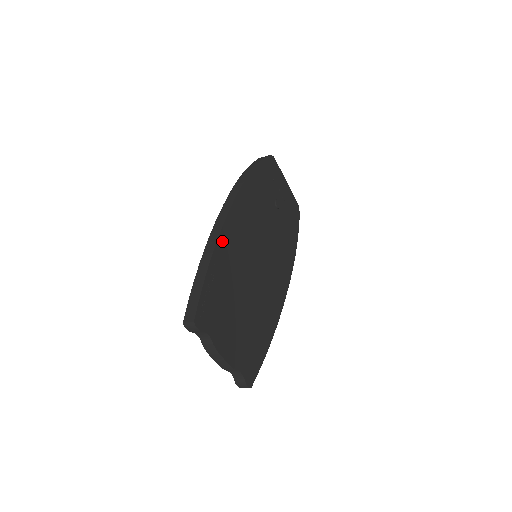
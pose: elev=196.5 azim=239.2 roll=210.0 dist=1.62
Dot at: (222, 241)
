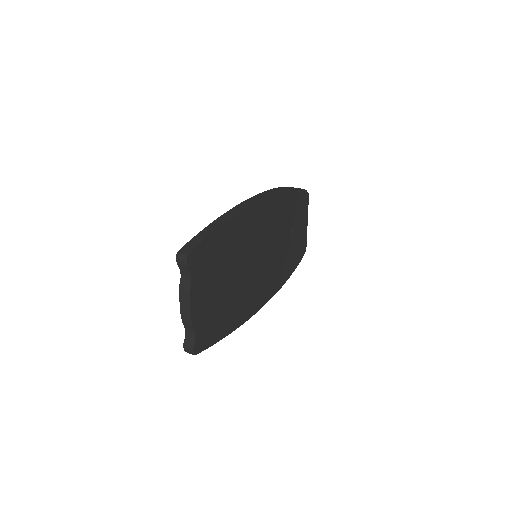
Dot at: (241, 217)
